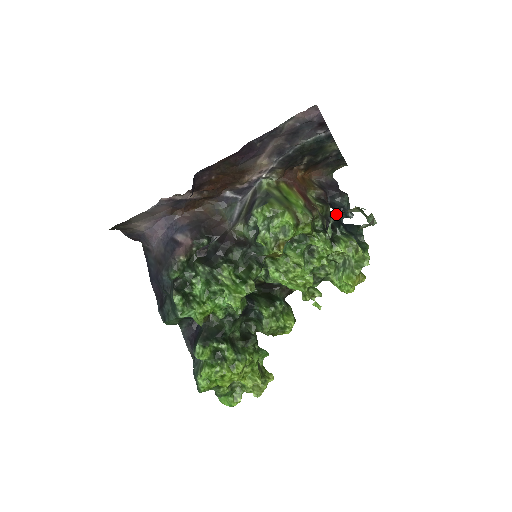
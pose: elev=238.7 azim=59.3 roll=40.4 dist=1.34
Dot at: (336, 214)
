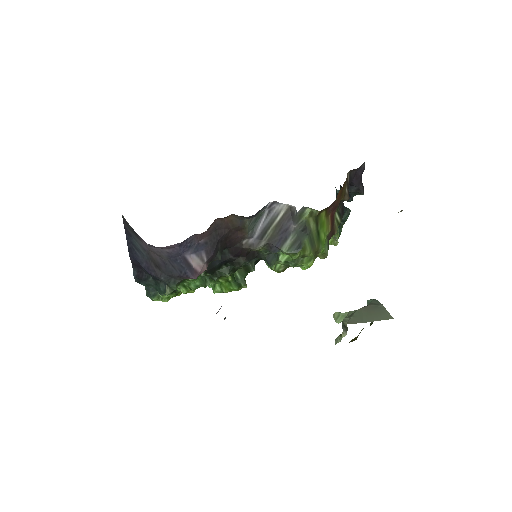
Dot at: occluded
